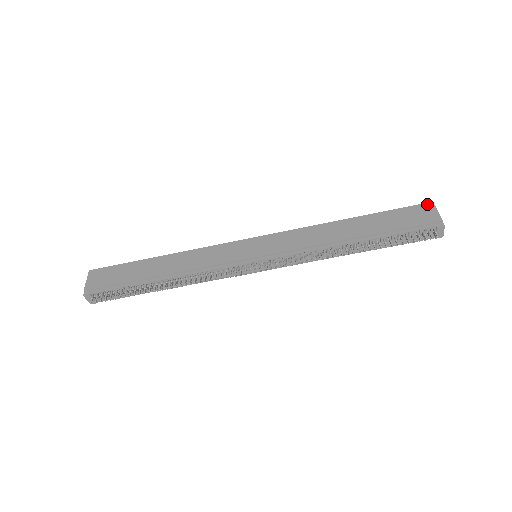
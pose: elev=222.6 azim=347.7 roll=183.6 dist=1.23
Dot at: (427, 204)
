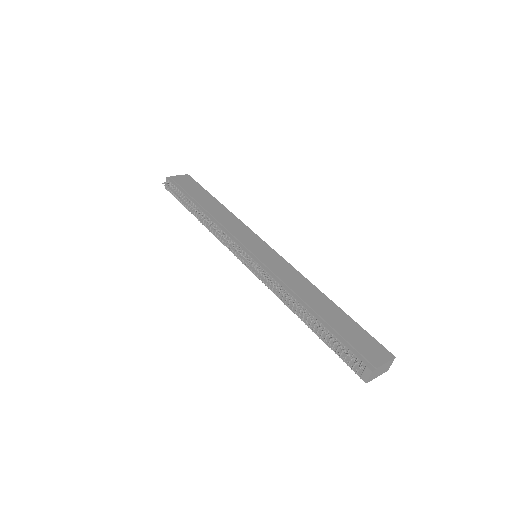
Dot at: (389, 353)
